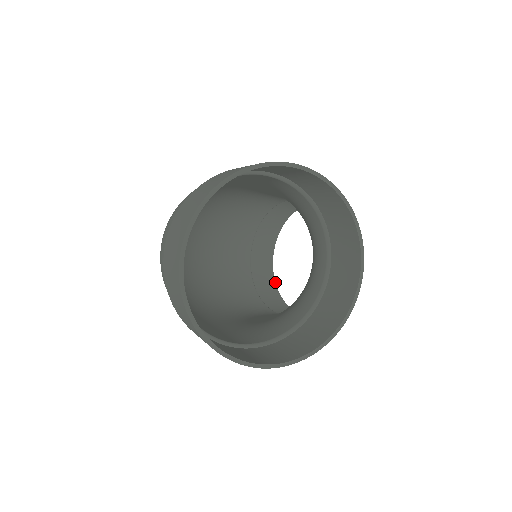
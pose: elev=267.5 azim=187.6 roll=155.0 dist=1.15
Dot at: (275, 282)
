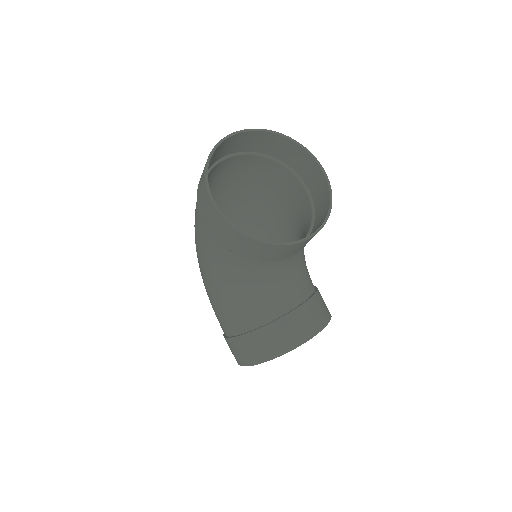
Dot at: occluded
